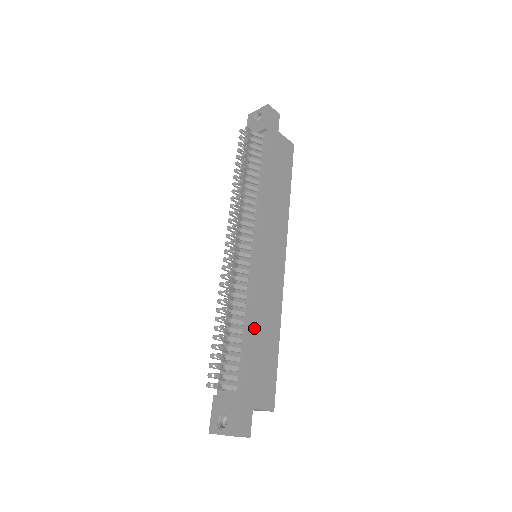
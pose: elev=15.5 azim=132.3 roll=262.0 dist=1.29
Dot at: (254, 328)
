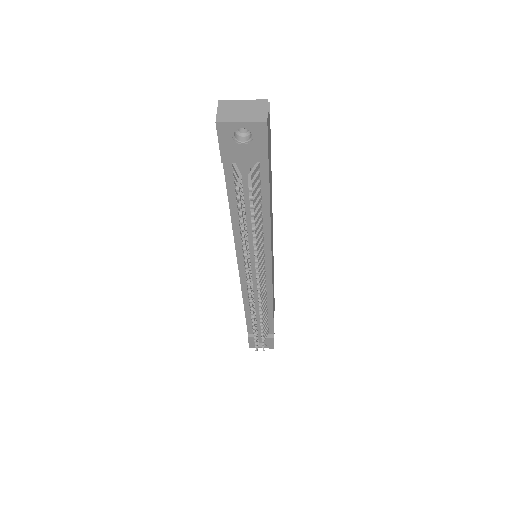
Dot at: (273, 304)
